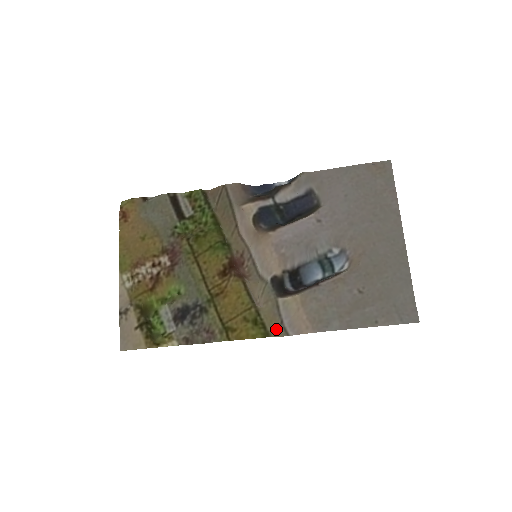
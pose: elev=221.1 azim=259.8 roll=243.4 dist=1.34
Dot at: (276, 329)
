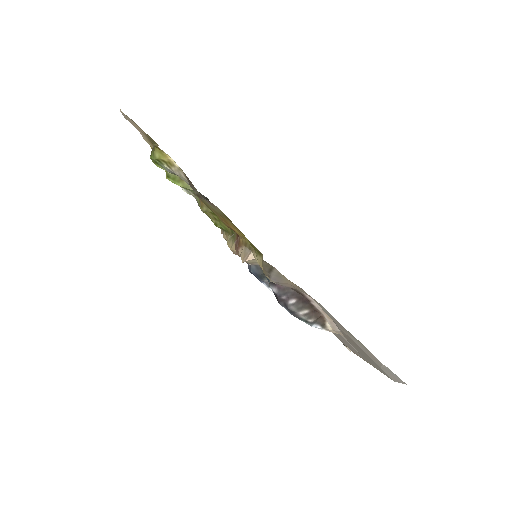
Dot at: (263, 271)
